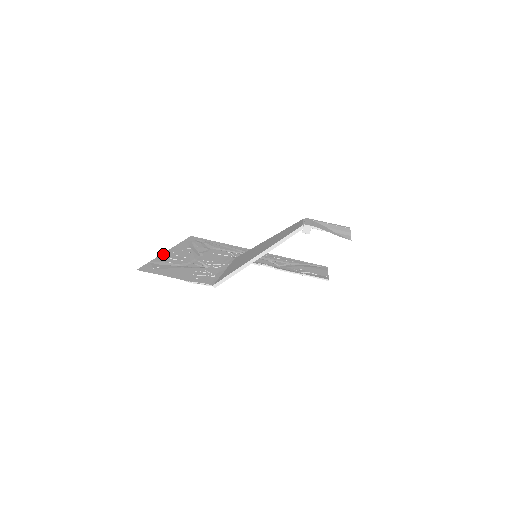
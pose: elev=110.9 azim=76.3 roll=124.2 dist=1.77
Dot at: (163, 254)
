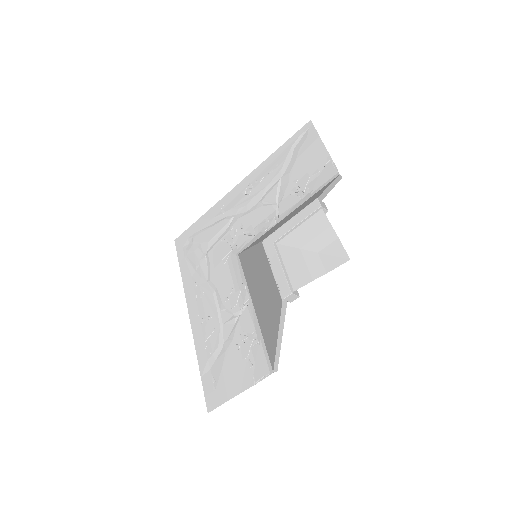
Dot at: (194, 336)
